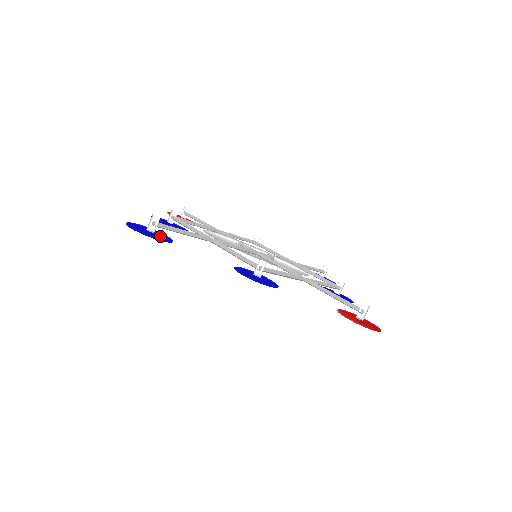
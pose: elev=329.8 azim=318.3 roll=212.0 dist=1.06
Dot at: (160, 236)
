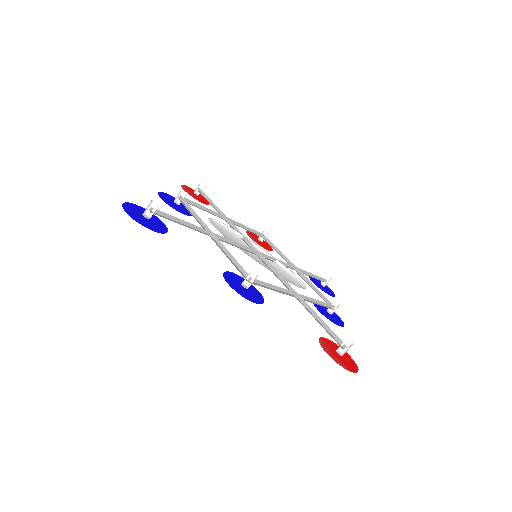
Dot at: (155, 223)
